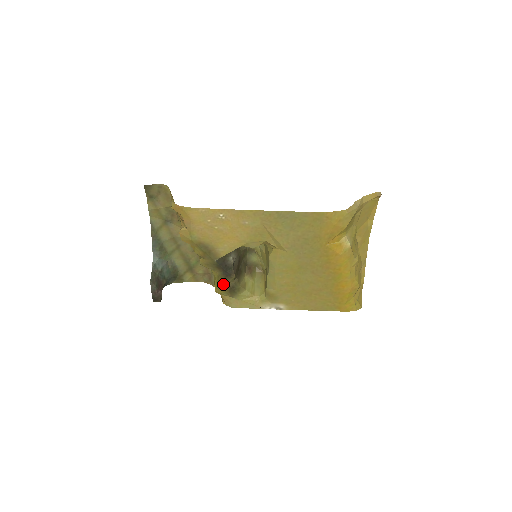
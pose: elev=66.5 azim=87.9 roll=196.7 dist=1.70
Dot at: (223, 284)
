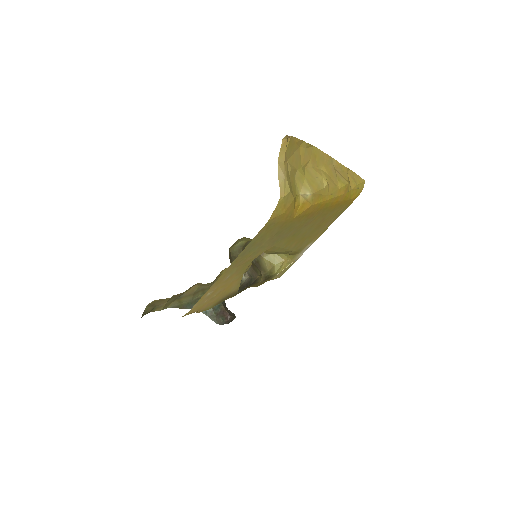
Dot at: (258, 284)
